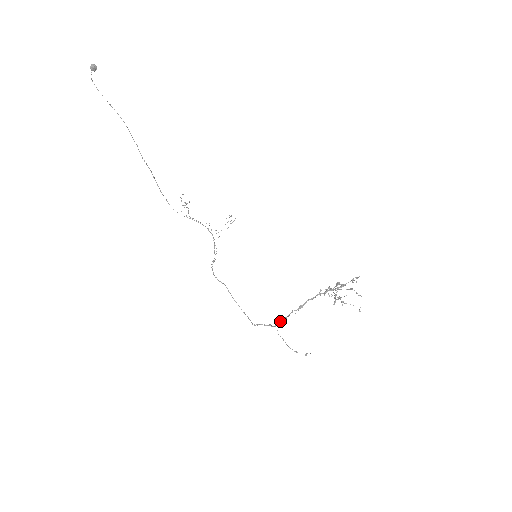
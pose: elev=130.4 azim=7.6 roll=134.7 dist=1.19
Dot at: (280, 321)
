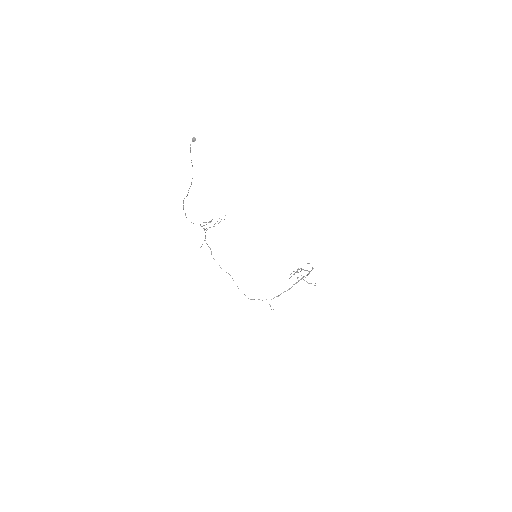
Dot at: (274, 297)
